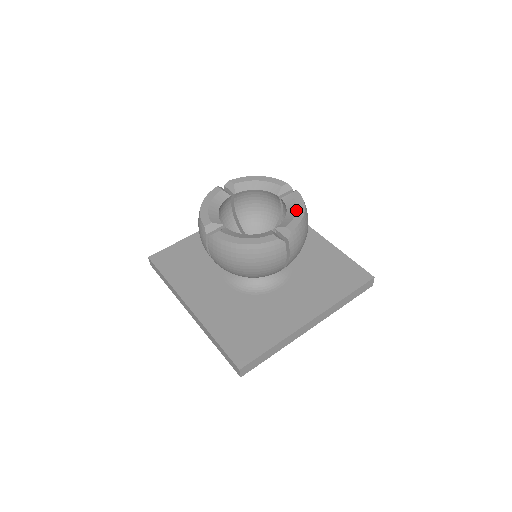
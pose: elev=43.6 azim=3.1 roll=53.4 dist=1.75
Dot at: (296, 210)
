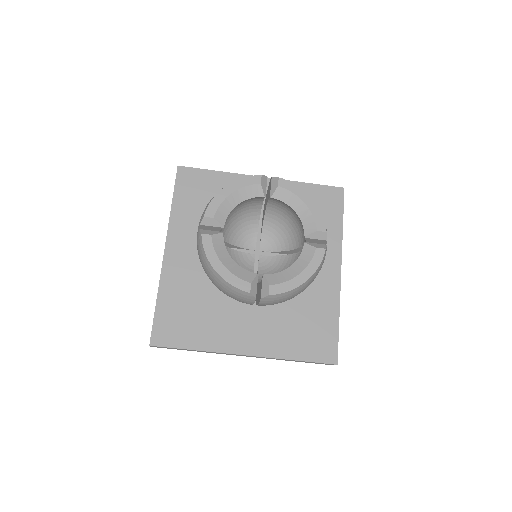
Dot at: (299, 274)
